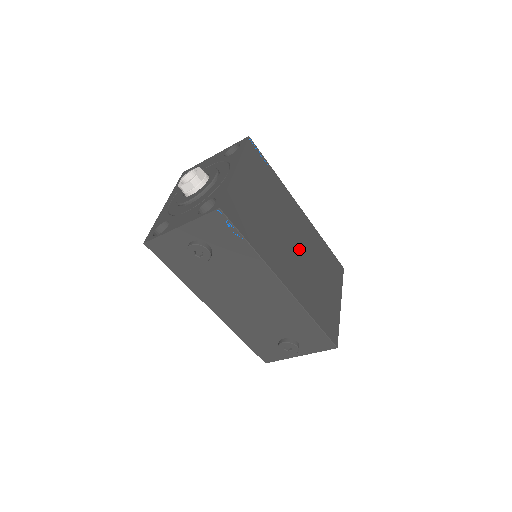
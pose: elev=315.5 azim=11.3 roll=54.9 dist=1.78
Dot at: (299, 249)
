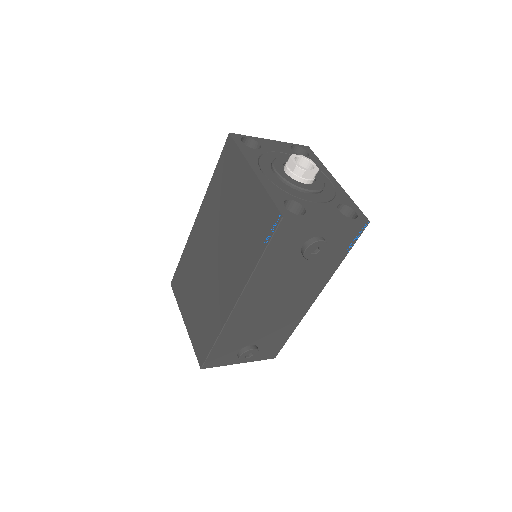
Dot at: occluded
